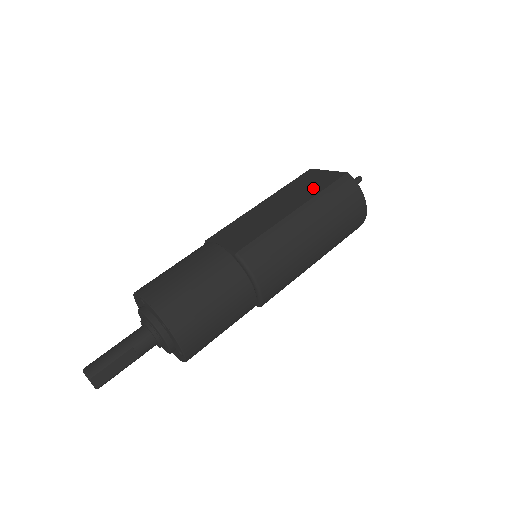
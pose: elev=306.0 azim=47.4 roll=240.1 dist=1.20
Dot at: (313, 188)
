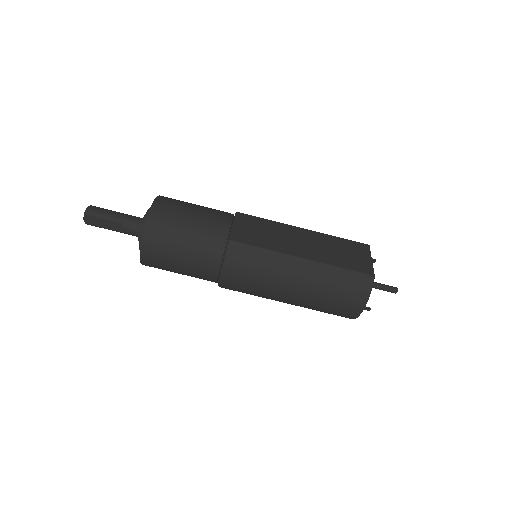
Dot at: (339, 258)
